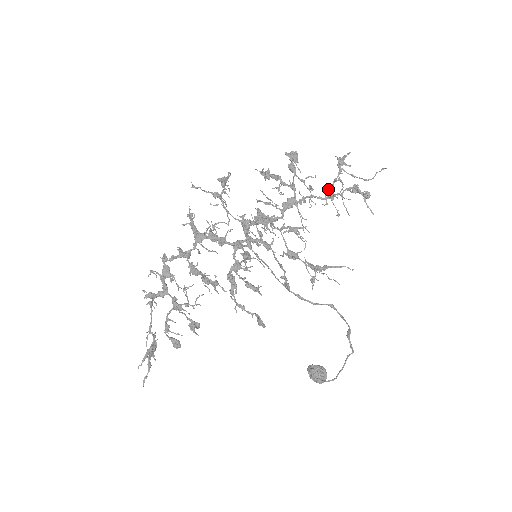
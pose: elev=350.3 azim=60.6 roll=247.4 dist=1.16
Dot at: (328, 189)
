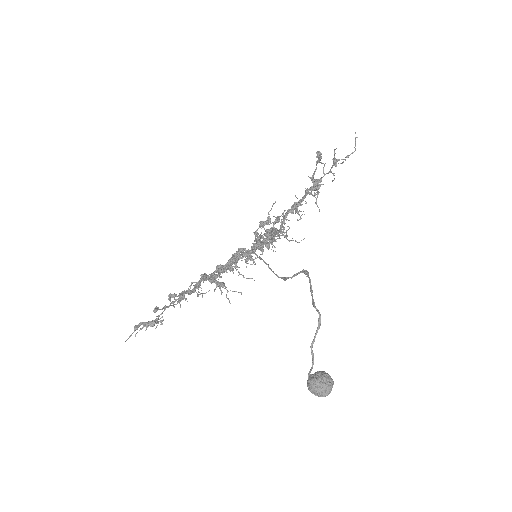
Dot at: occluded
